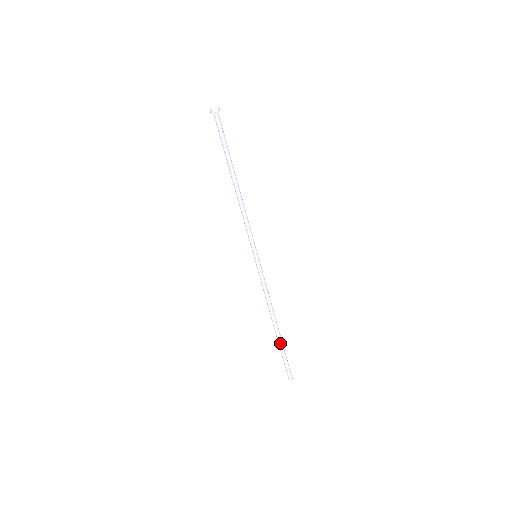
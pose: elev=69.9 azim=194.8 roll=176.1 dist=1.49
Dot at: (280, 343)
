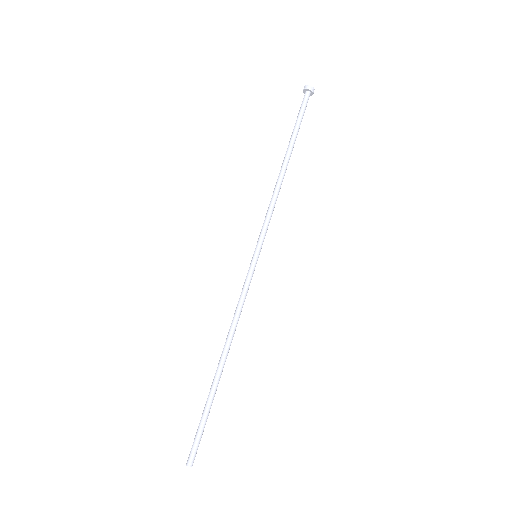
Dot at: (212, 392)
